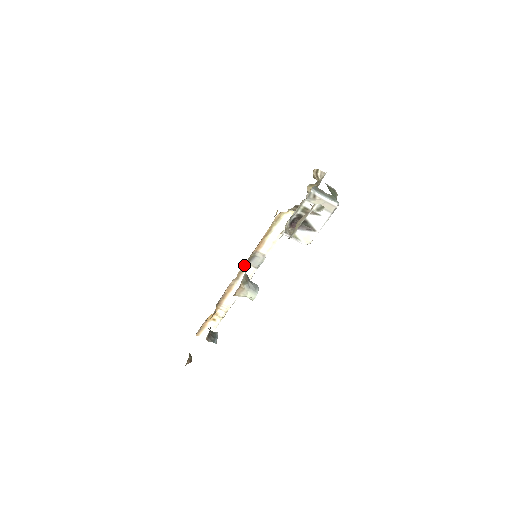
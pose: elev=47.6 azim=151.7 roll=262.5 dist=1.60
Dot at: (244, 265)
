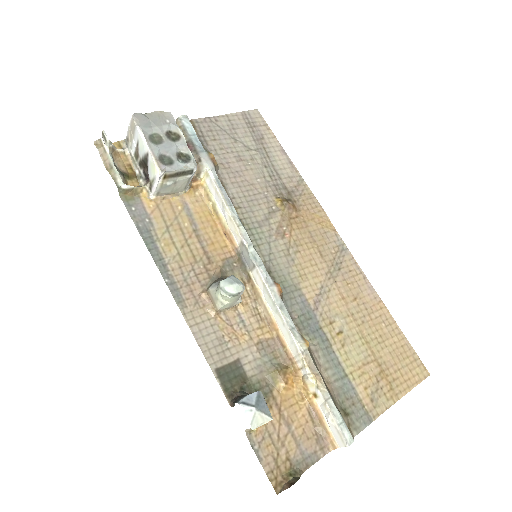
Dot at: (248, 278)
